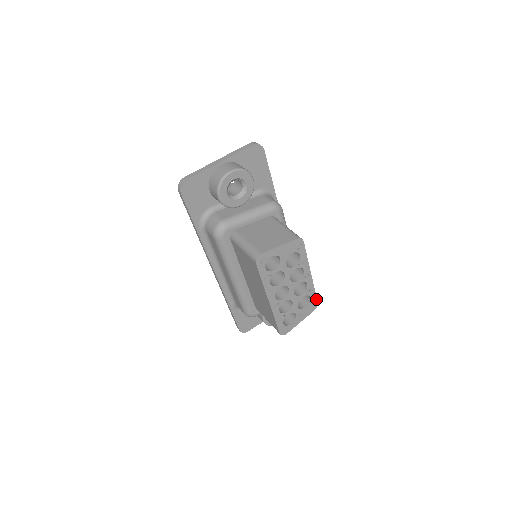
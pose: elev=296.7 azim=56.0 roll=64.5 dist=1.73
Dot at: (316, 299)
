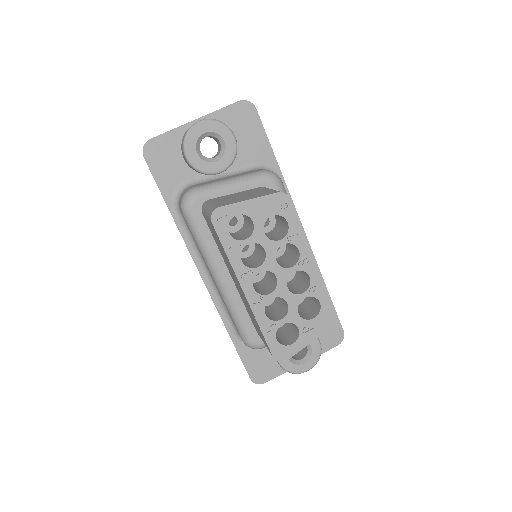
Dot at: (331, 307)
